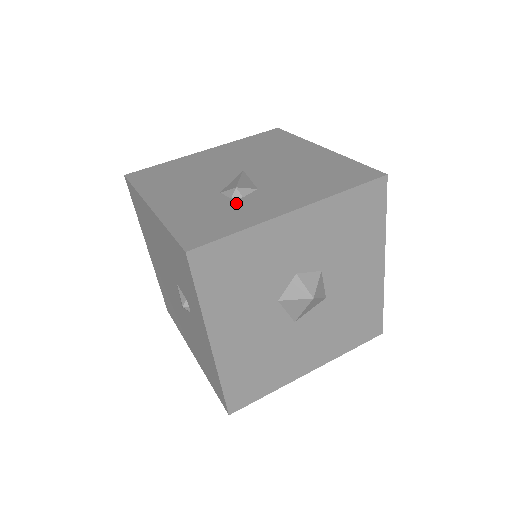
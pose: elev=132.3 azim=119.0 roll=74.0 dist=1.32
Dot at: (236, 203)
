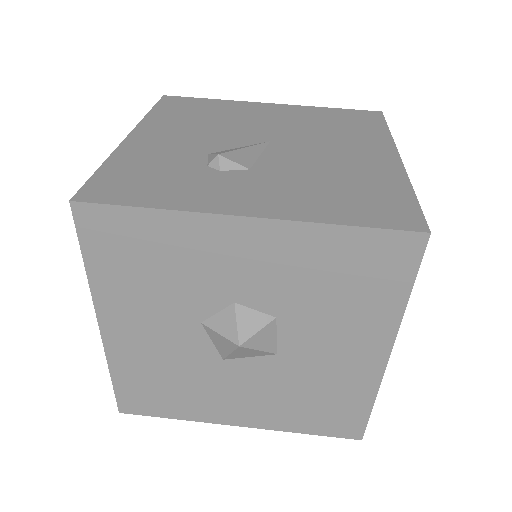
Dot at: (202, 173)
